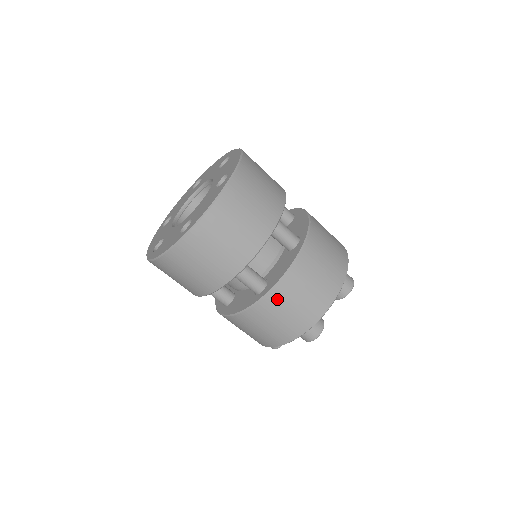
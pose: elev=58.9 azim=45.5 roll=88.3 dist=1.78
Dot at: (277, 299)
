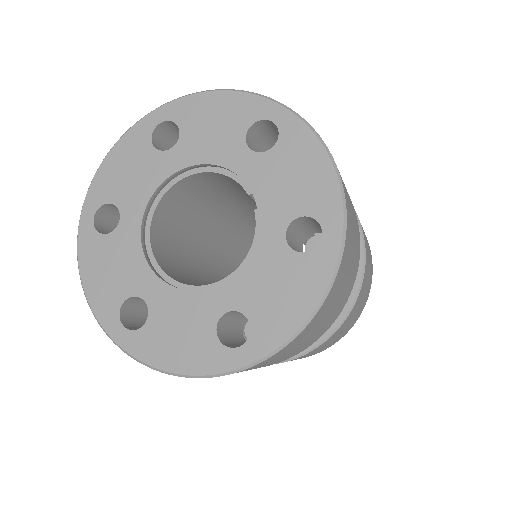
Dot at: (313, 351)
